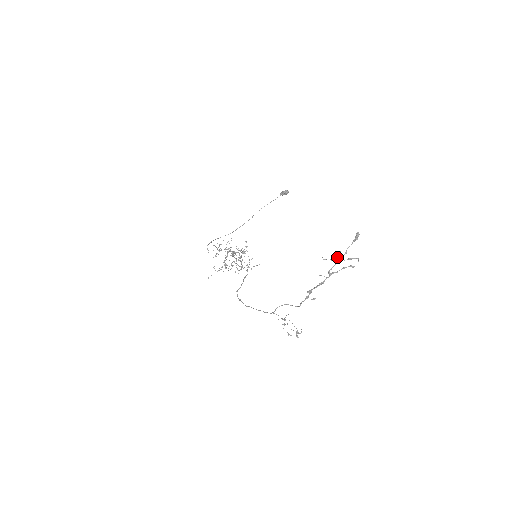
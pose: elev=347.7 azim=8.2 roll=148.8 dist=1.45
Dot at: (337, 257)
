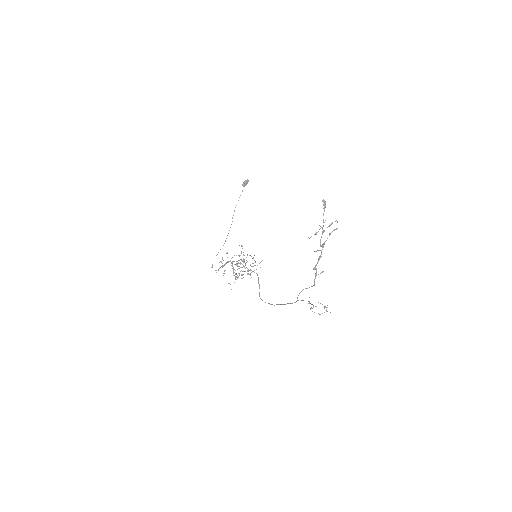
Dot at: occluded
